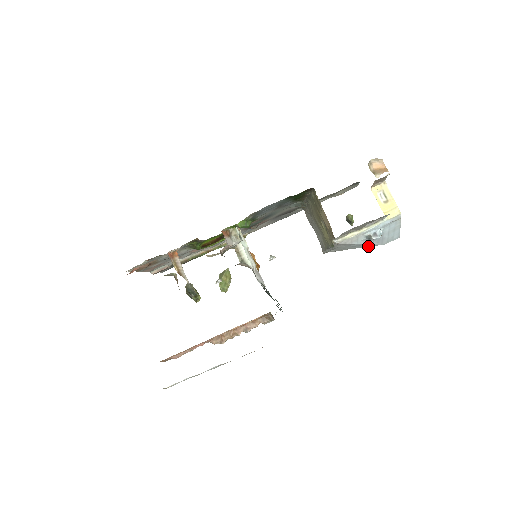
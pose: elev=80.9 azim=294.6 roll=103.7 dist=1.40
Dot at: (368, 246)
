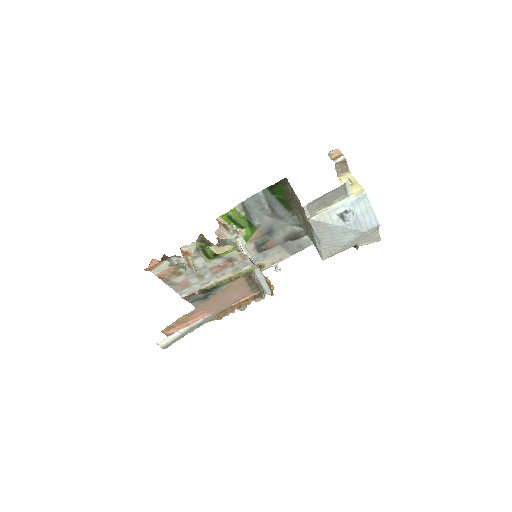
Dot at: (353, 237)
